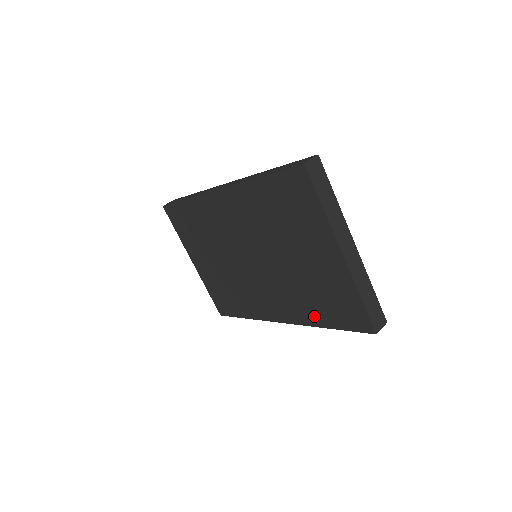
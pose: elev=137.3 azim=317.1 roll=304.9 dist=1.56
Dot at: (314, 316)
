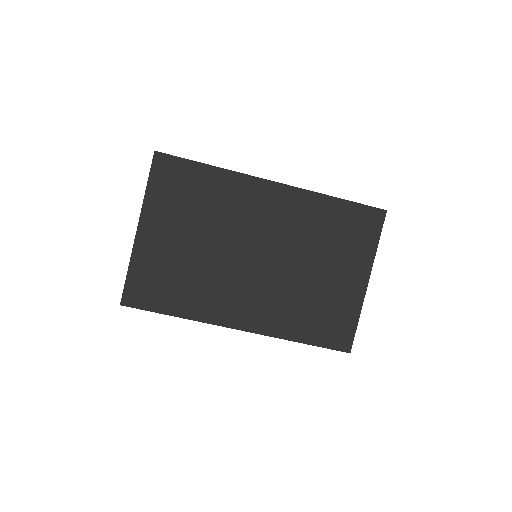
Dot at: (293, 329)
